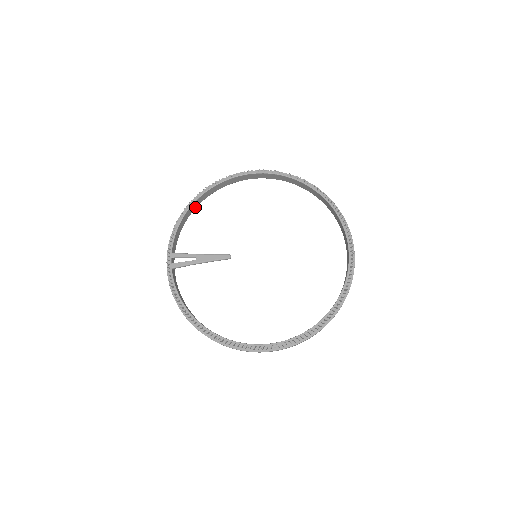
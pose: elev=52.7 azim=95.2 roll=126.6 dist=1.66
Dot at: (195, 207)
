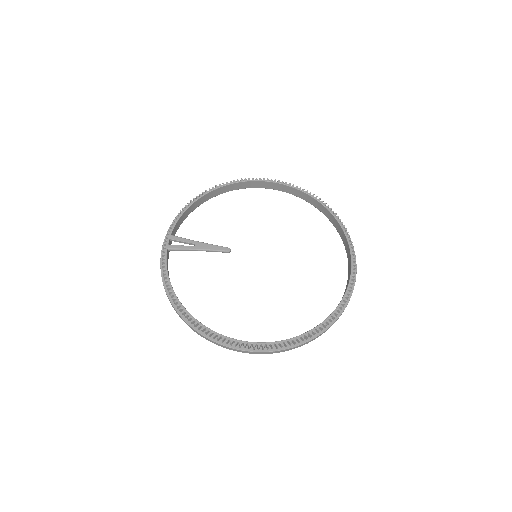
Dot at: (204, 201)
